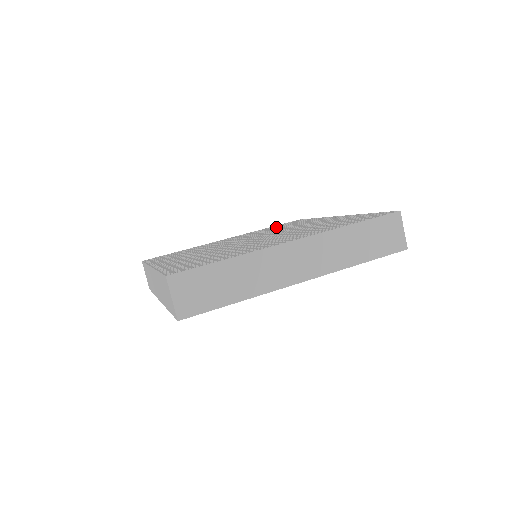
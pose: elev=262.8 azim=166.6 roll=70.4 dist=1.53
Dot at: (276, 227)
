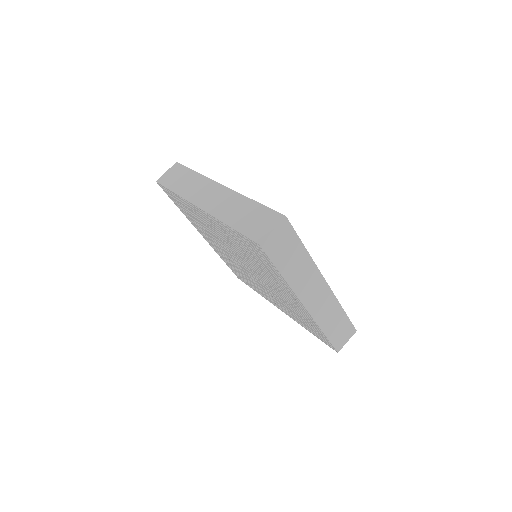
Dot at: occluded
